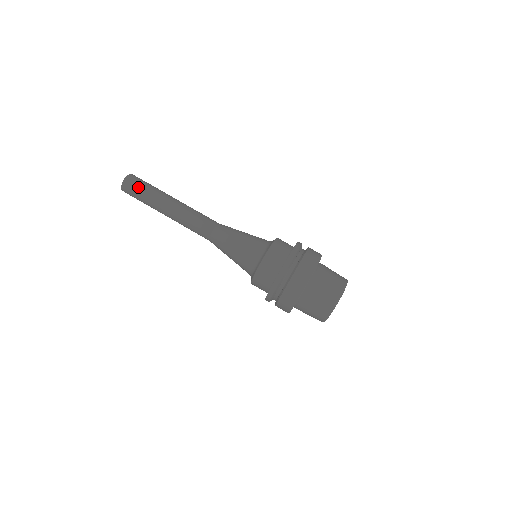
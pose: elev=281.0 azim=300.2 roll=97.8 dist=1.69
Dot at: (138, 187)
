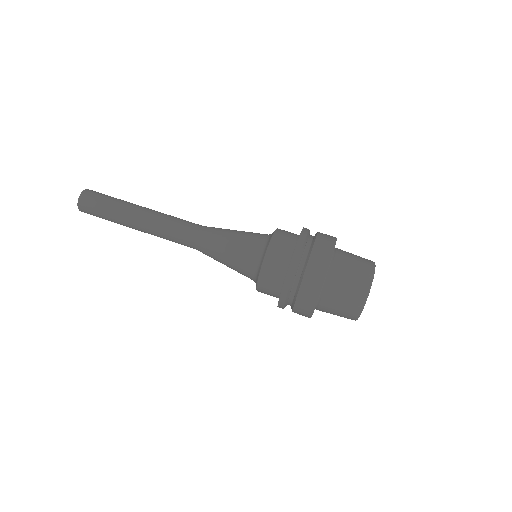
Dot at: (97, 203)
